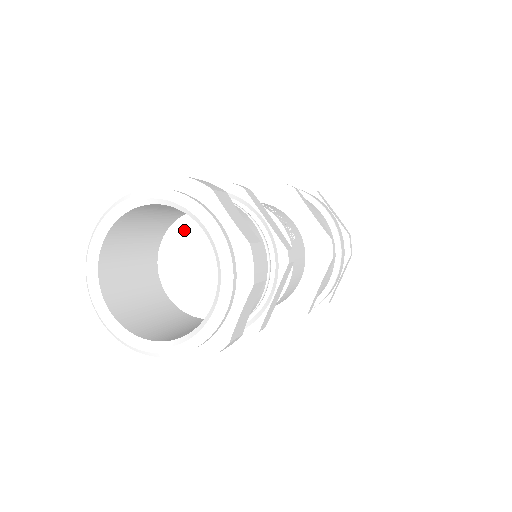
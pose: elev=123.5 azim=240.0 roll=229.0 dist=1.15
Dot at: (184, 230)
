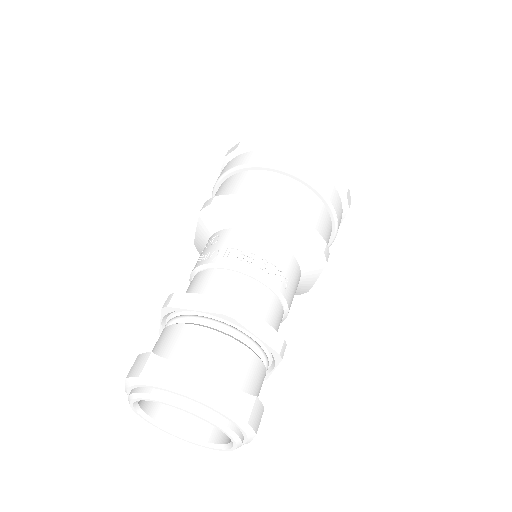
Dot at: occluded
